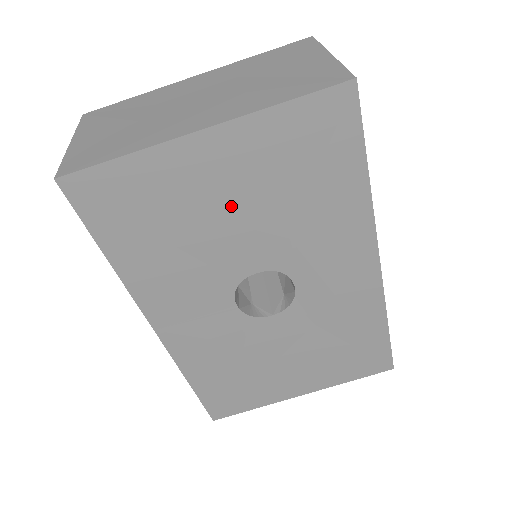
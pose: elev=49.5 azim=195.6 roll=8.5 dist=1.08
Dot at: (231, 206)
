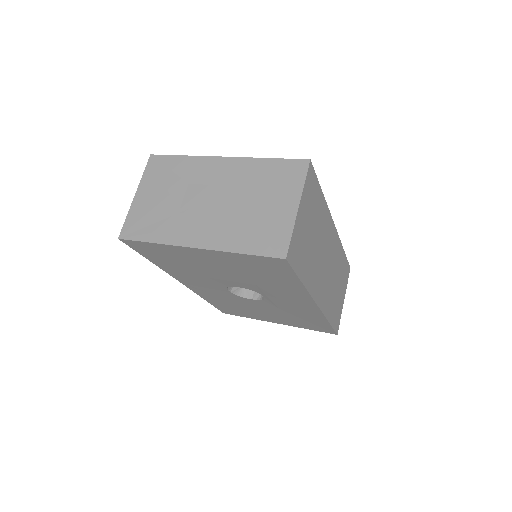
Dot at: (218, 269)
